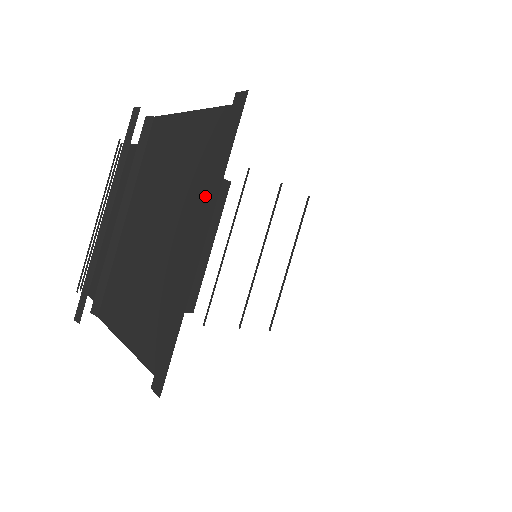
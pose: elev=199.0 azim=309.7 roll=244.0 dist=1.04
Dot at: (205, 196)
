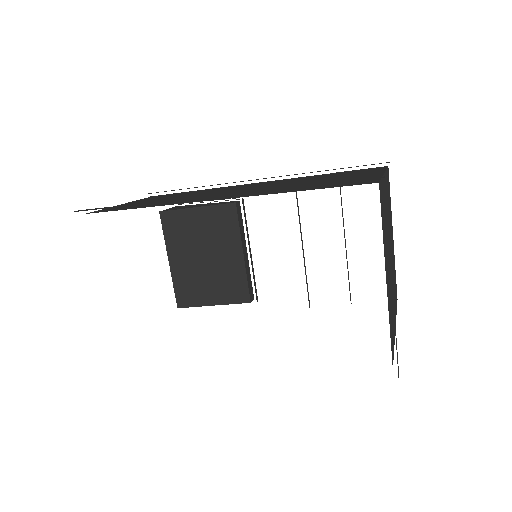
Dot at: occluded
